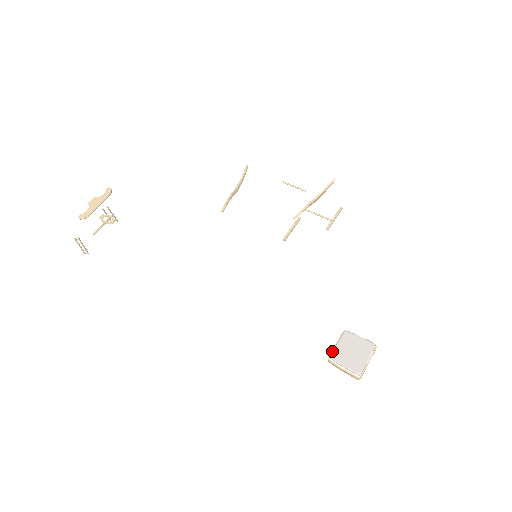
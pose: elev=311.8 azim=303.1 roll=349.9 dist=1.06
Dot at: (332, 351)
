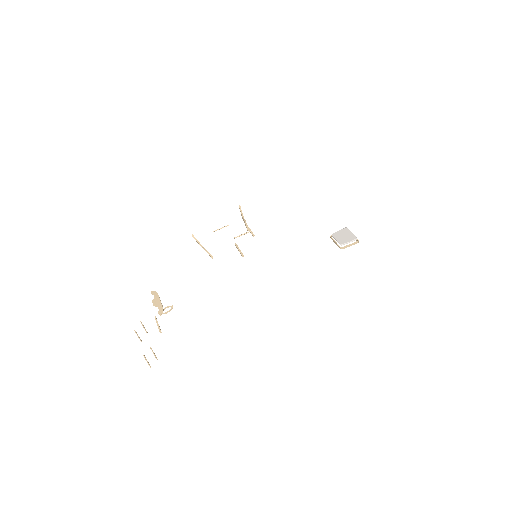
Dot at: (339, 243)
